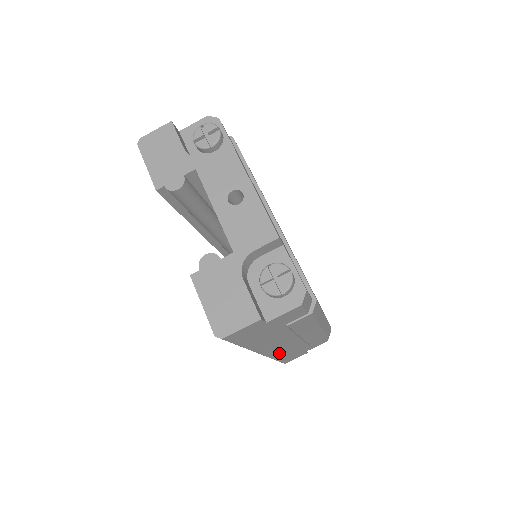
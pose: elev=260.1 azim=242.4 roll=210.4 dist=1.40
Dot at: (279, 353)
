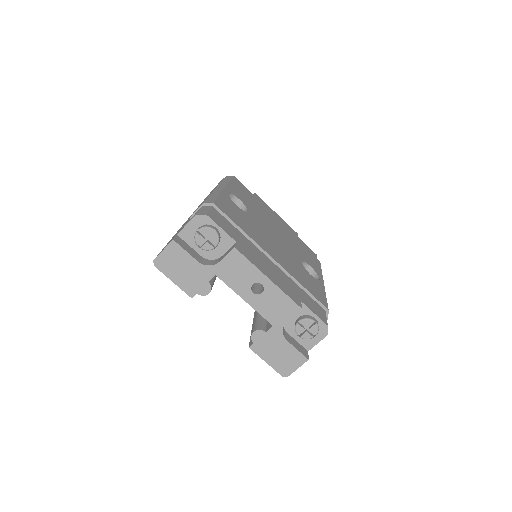
Dot at: occluded
